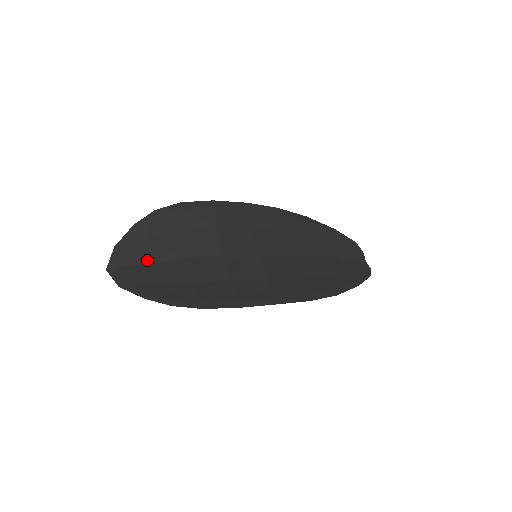
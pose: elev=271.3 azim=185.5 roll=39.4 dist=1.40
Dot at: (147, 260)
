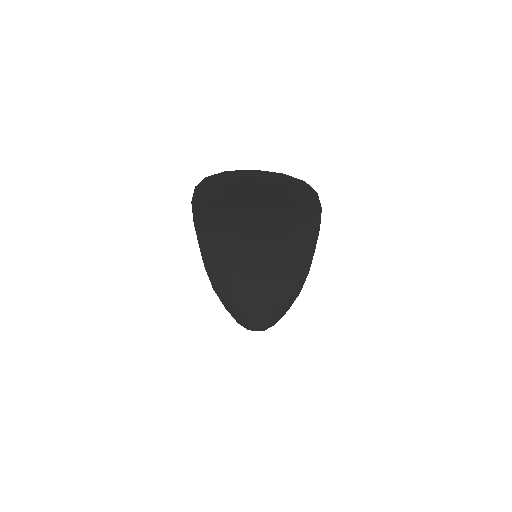
Dot at: (251, 191)
